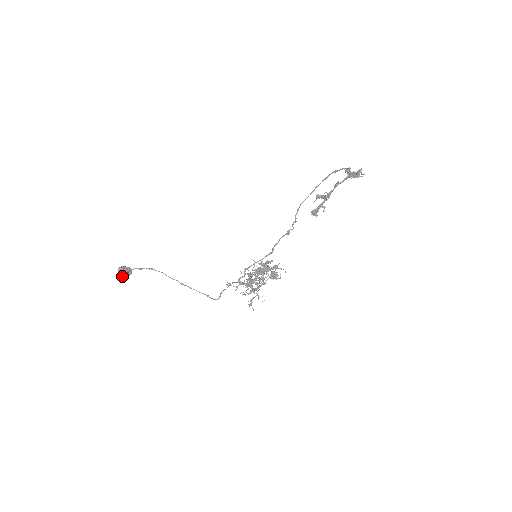
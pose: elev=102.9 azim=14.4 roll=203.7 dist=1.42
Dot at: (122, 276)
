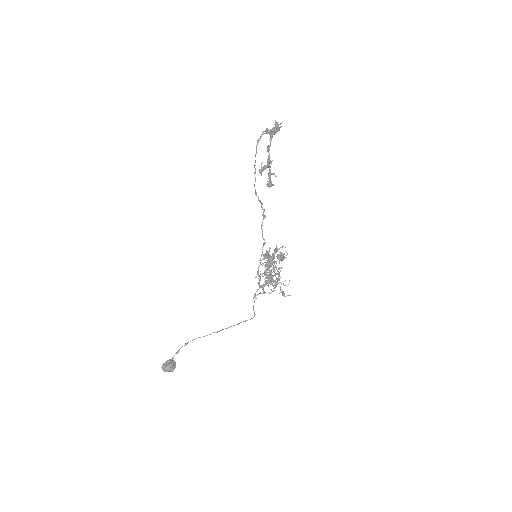
Dot at: (171, 371)
